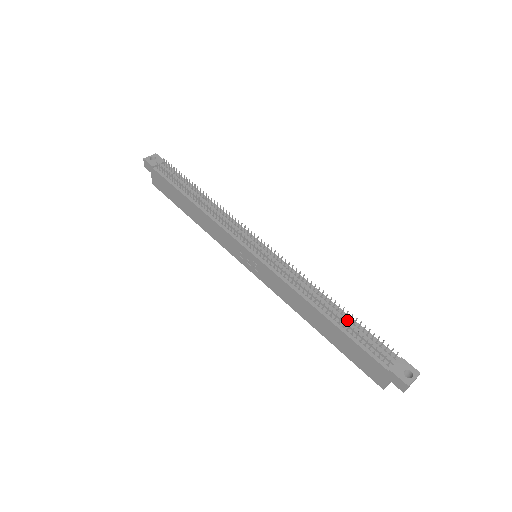
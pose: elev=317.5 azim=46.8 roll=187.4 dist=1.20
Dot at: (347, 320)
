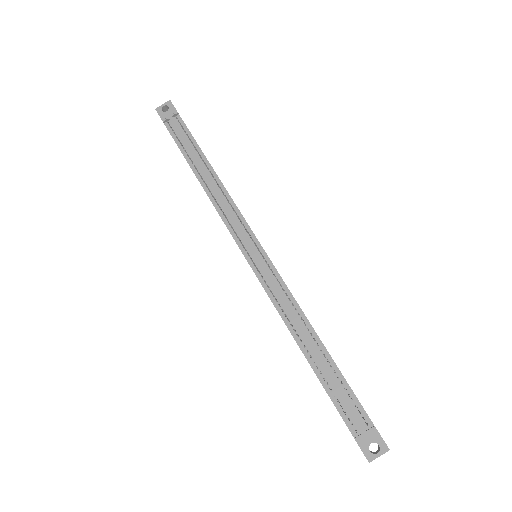
Dot at: (328, 365)
